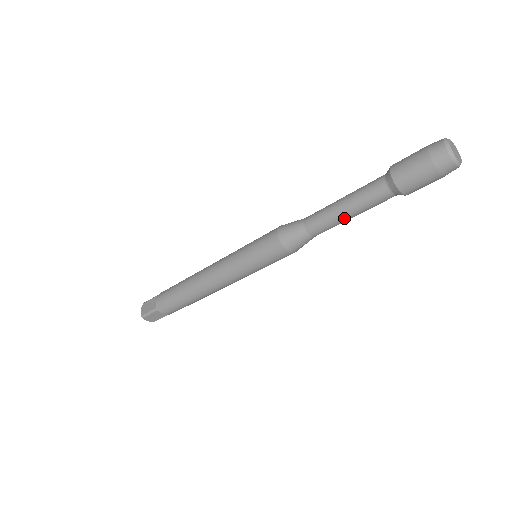
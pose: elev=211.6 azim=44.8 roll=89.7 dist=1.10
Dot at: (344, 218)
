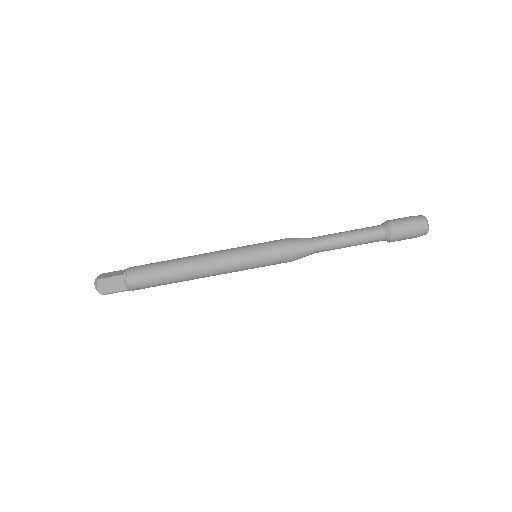
Dot at: (345, 242)
